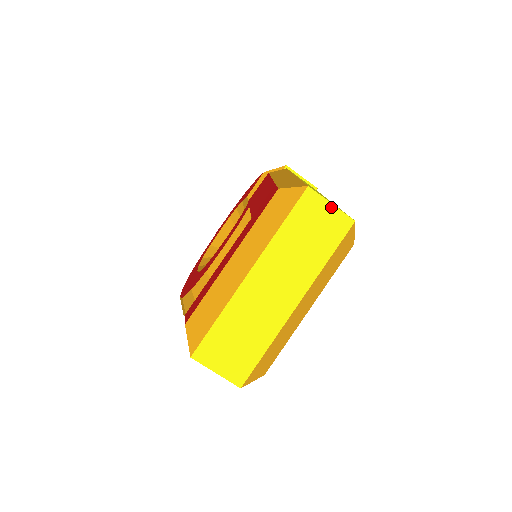
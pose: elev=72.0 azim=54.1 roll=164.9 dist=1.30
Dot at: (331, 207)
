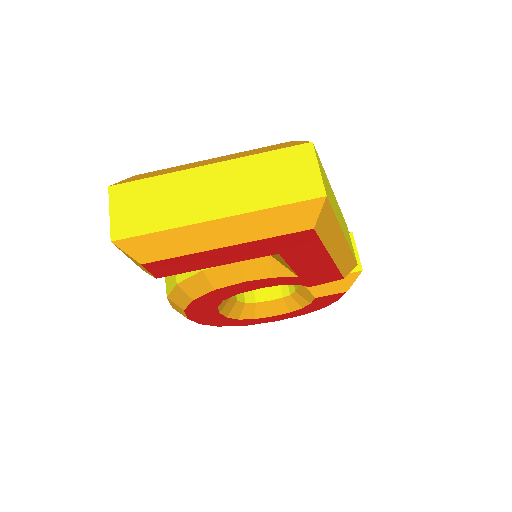
Dot at: (316, 170)
